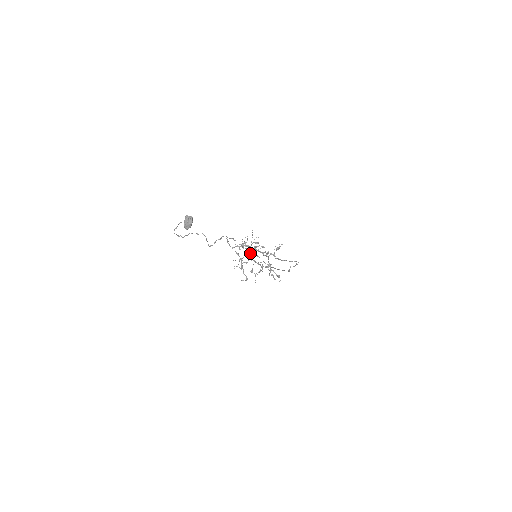
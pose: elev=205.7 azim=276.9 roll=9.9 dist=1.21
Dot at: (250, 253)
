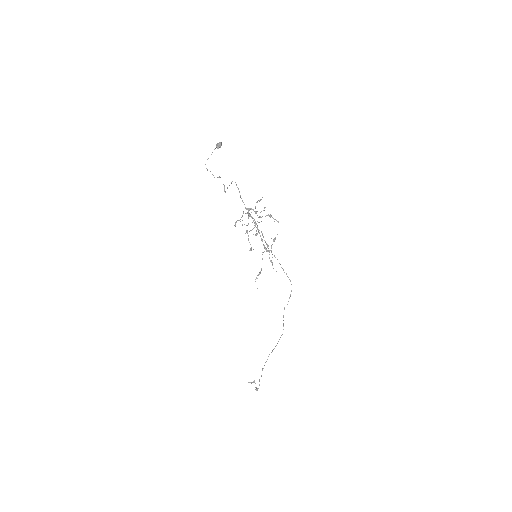
Dot at: (254, 219)
